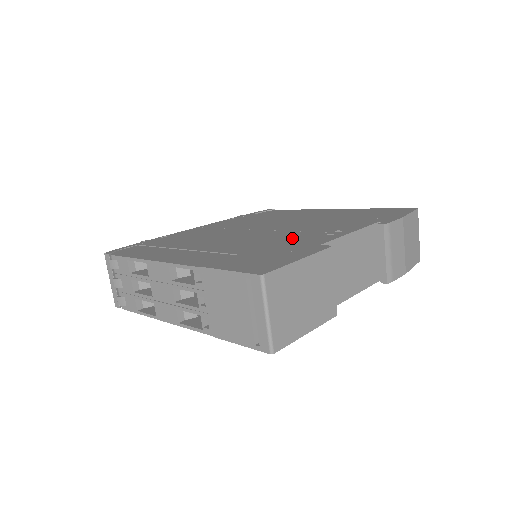
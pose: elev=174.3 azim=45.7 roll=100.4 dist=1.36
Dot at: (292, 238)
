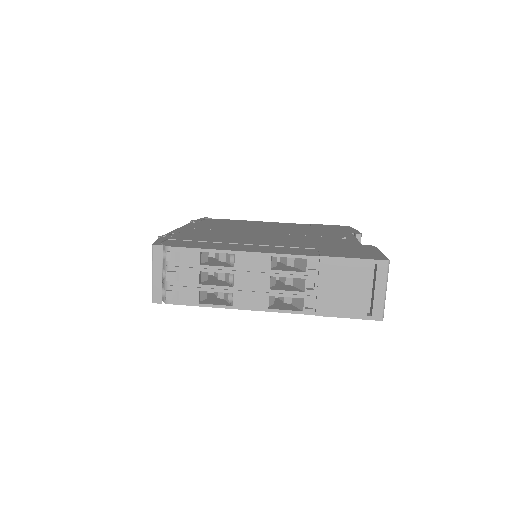
Dot at: (323, 240)
